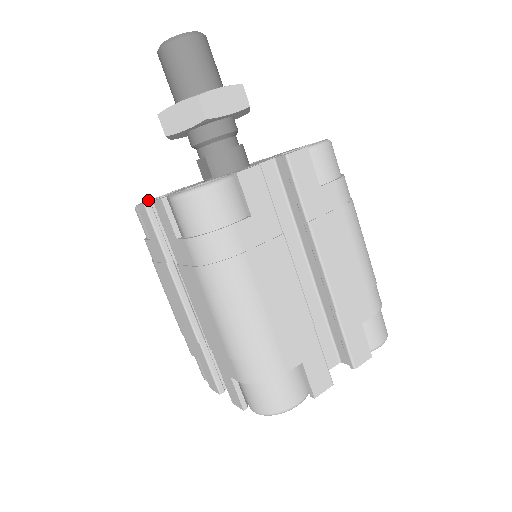
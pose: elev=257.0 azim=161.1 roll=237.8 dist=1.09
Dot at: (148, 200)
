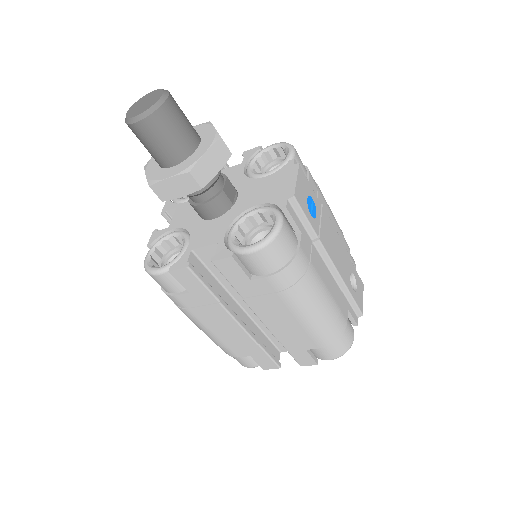
Dot at: occluded
